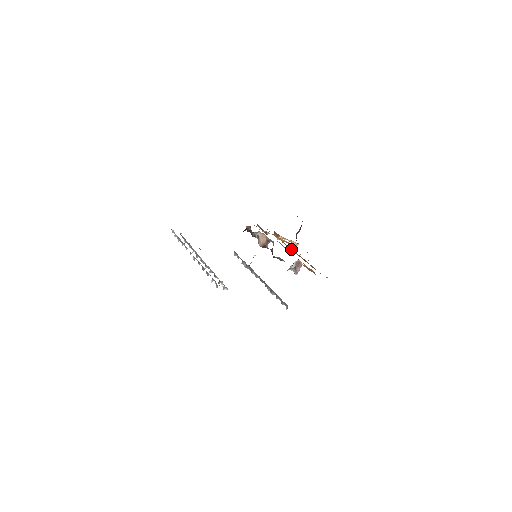
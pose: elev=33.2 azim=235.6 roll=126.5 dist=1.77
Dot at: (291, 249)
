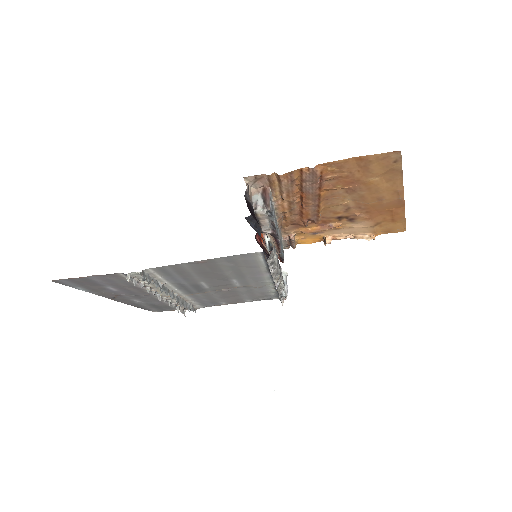
Dot at: (300, 214)
